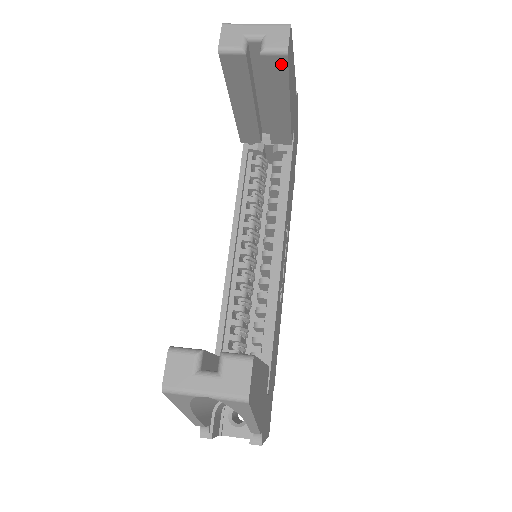
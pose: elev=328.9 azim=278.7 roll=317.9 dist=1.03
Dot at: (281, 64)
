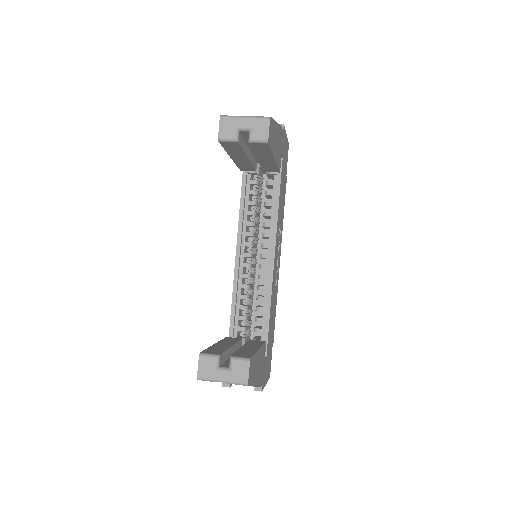
Dot at: (264, 146)
